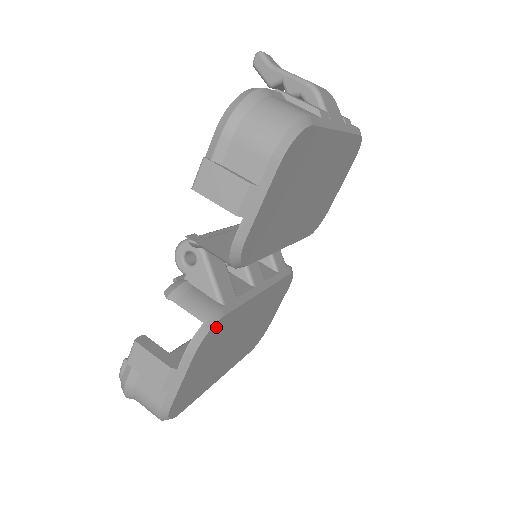
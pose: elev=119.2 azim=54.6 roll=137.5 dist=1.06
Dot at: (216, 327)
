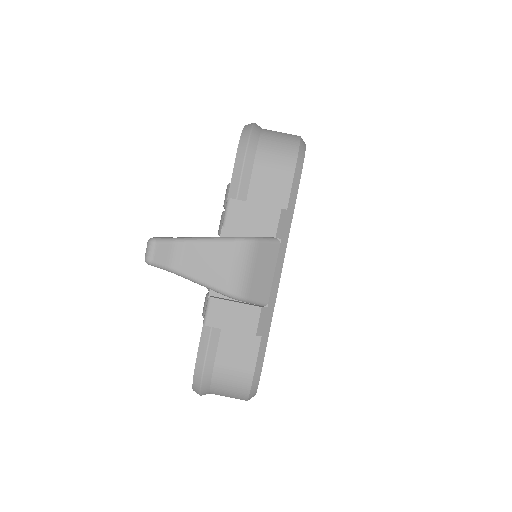
Dot at: occluded
